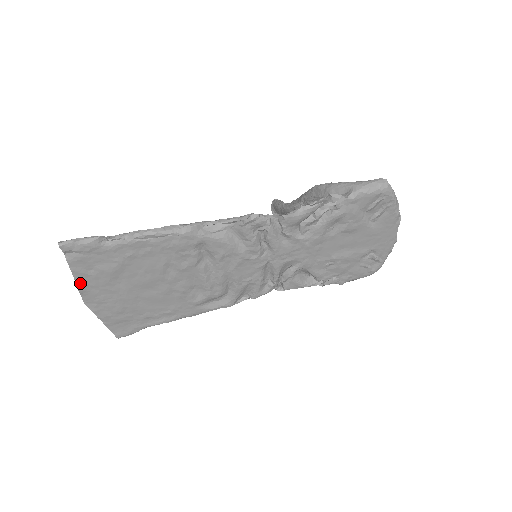
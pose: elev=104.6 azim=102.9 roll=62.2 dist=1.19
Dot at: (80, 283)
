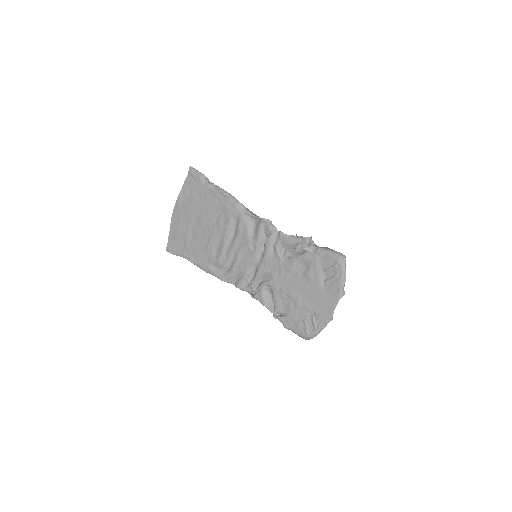
Dot at: (180, 196)
